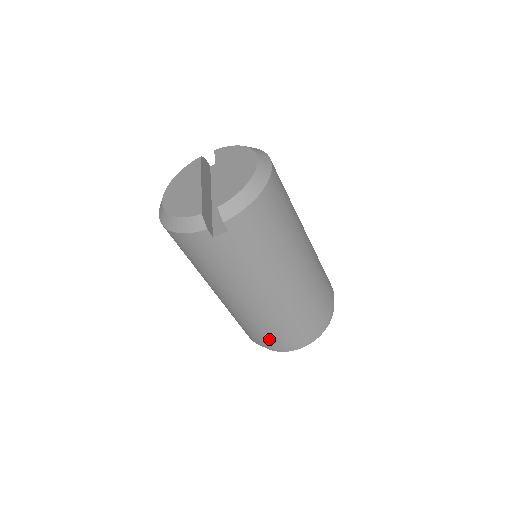
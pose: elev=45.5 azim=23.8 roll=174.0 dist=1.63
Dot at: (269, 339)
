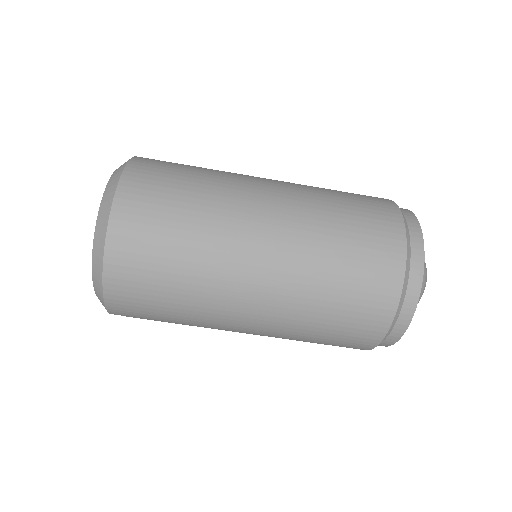
Dot at: occluded
